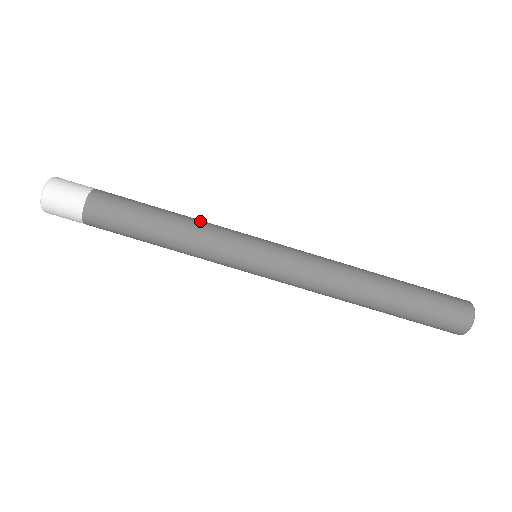
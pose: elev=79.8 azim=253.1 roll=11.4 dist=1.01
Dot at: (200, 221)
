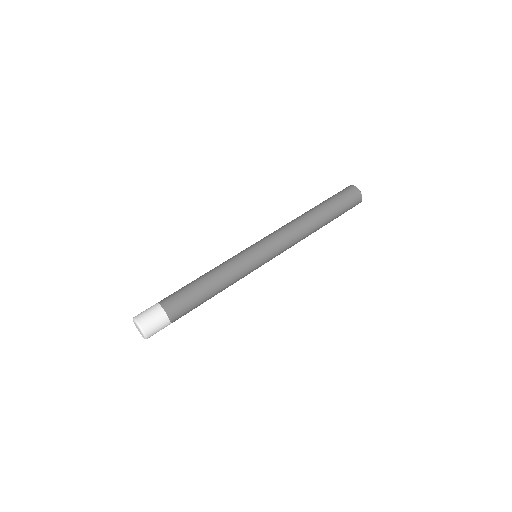
Dot at: (217, 266)
